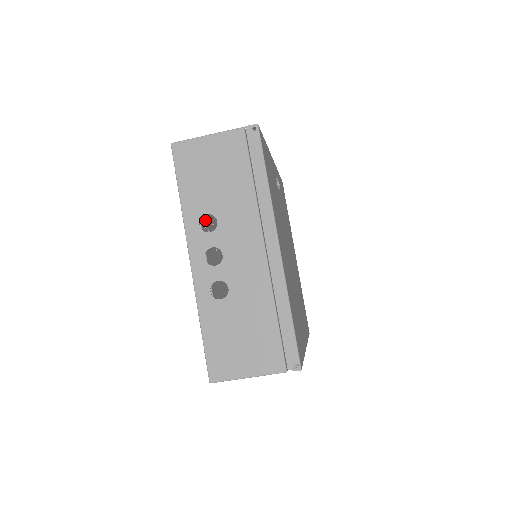
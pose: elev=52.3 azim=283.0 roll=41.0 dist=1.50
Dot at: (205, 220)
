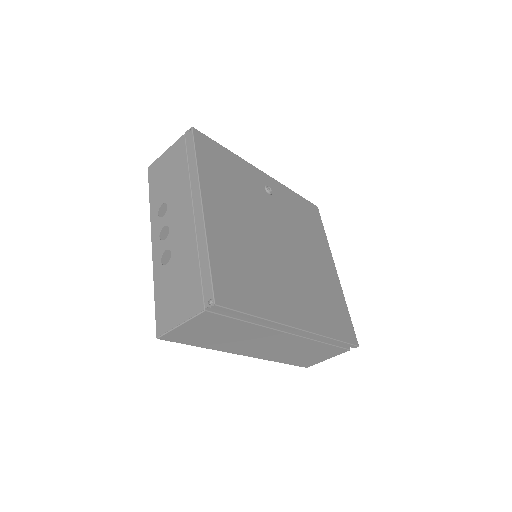
Dot at: occluded
